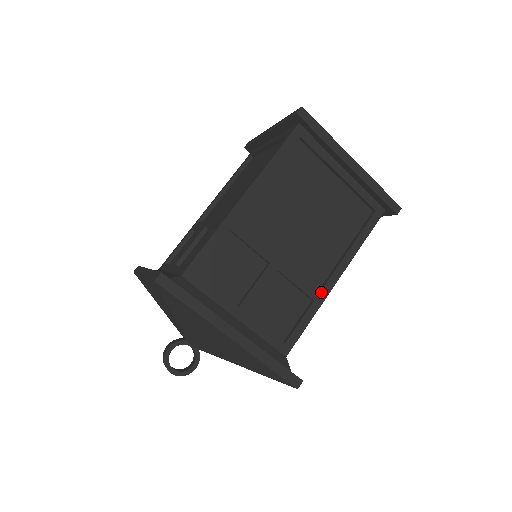
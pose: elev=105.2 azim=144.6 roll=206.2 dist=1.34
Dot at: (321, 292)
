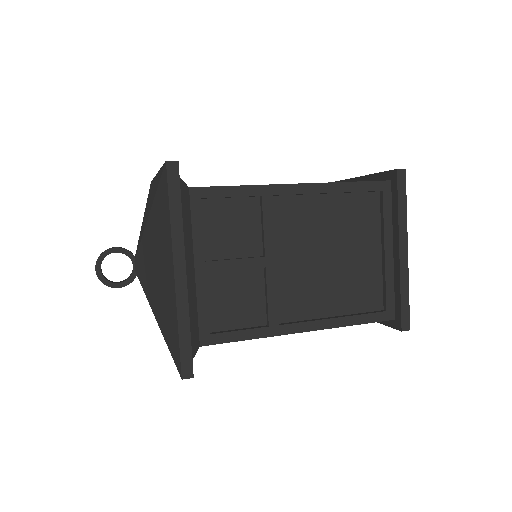
Dot at: (281, 326)
